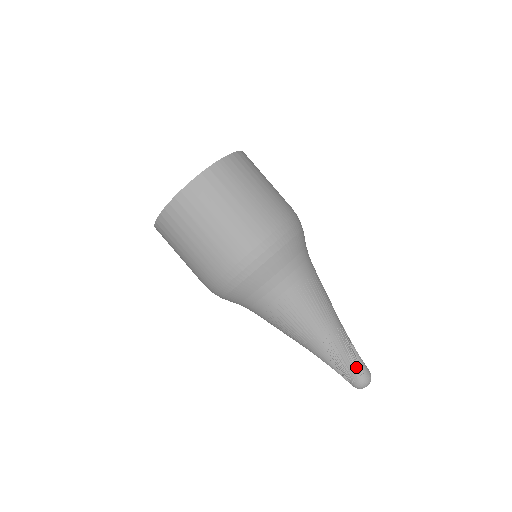
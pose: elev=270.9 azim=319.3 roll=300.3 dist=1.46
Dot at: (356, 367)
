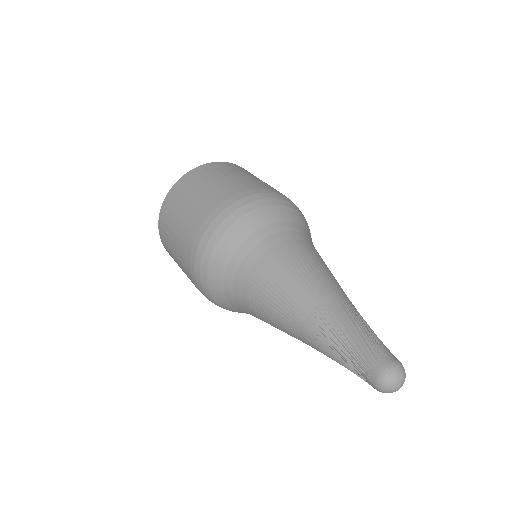
Dot at: (364, 353)
